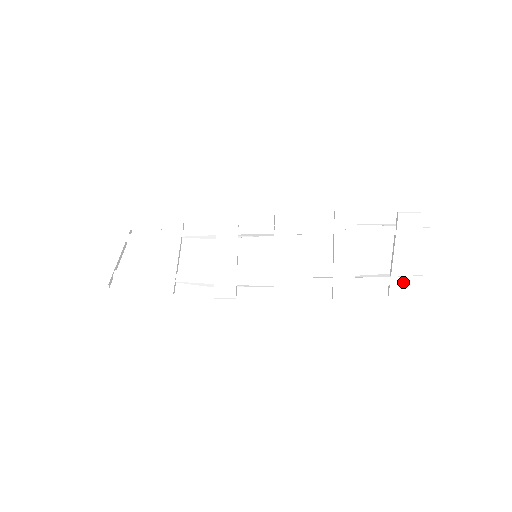
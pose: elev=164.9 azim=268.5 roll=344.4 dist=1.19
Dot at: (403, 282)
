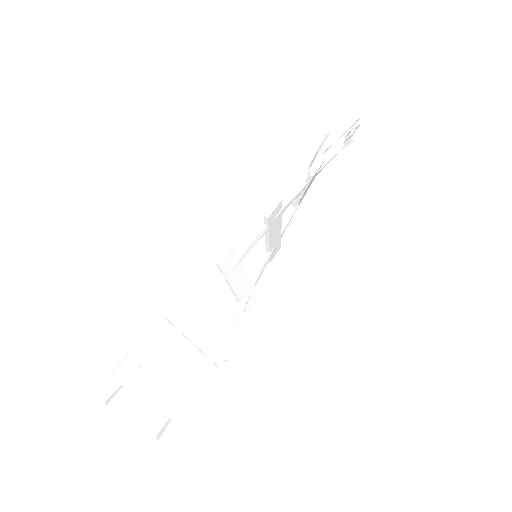
Dot at: occluded
